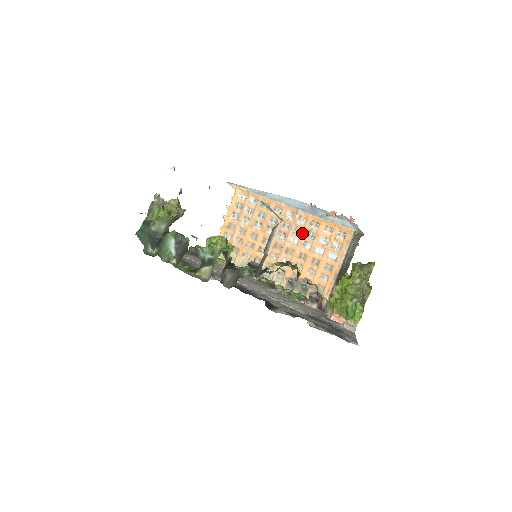
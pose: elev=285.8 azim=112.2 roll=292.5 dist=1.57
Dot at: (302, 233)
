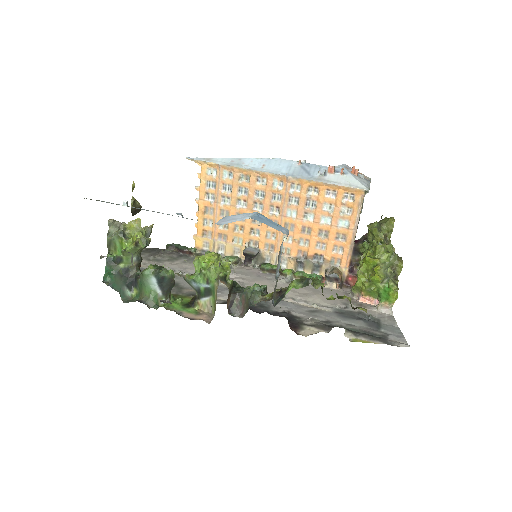
Dot at: (299, 203)
